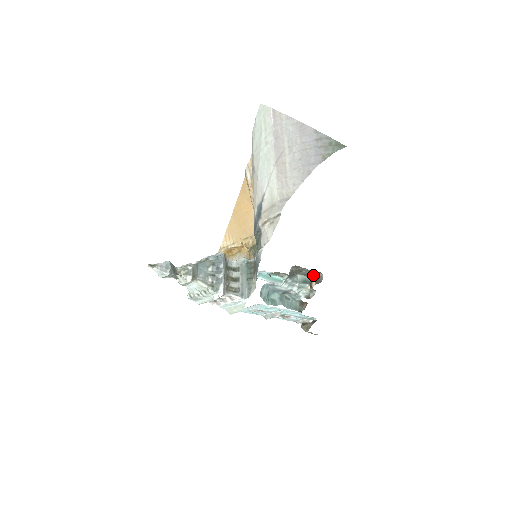
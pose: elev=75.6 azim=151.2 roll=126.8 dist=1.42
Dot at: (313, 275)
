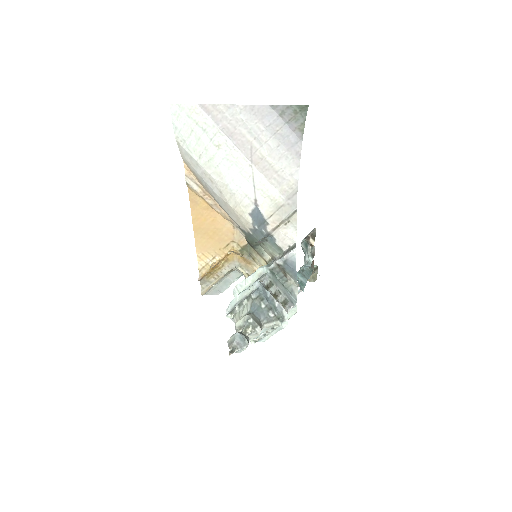
Dot at: (308, 235)
